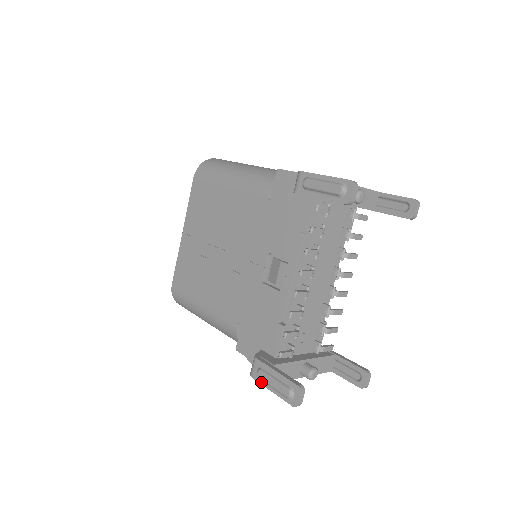
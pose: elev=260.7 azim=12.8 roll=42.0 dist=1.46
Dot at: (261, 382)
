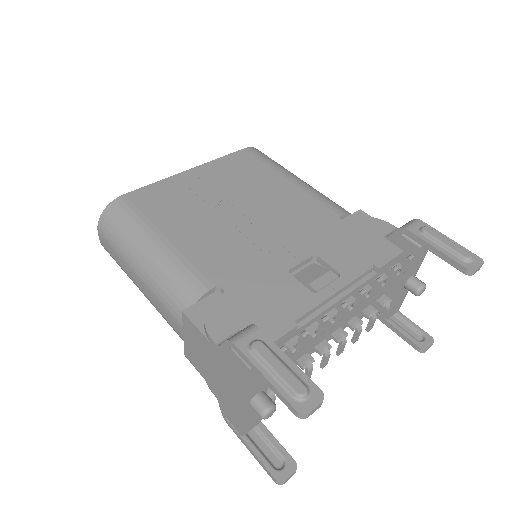
Dot at: (250, 356)
